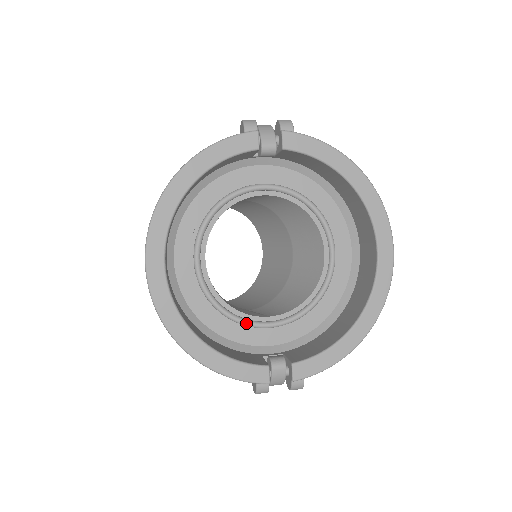
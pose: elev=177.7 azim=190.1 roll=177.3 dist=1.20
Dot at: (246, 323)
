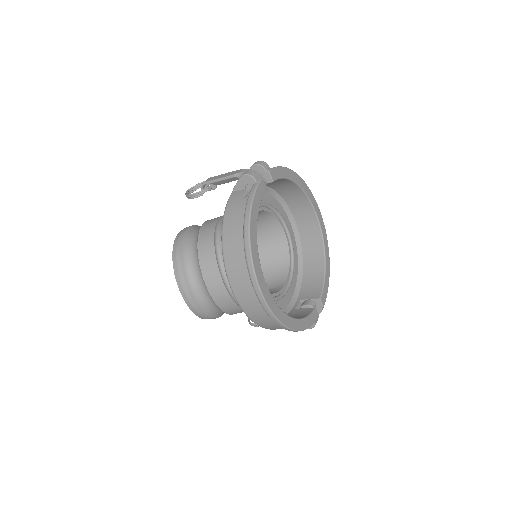
Dot at: (281, 297)
